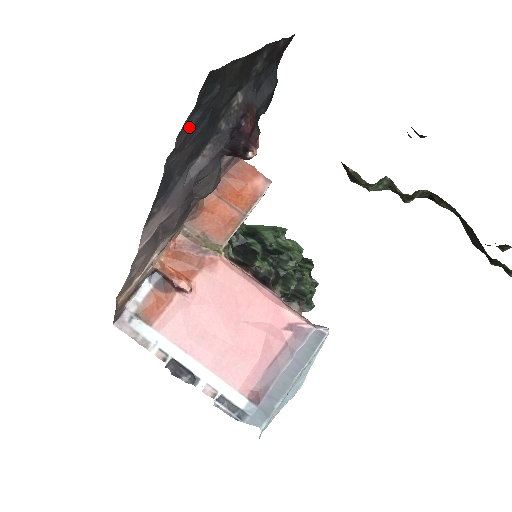
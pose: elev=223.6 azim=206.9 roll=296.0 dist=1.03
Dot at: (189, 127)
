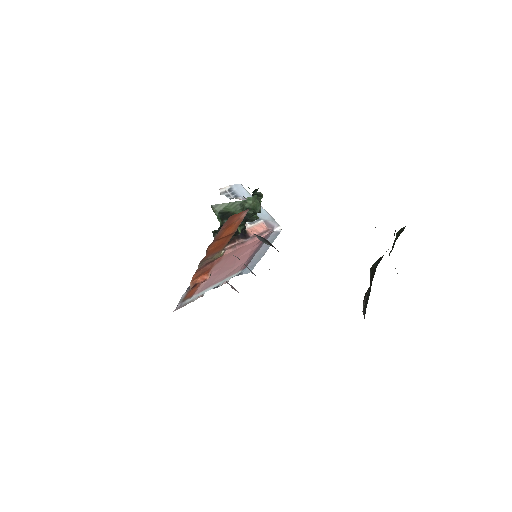
Dot at: occluded
